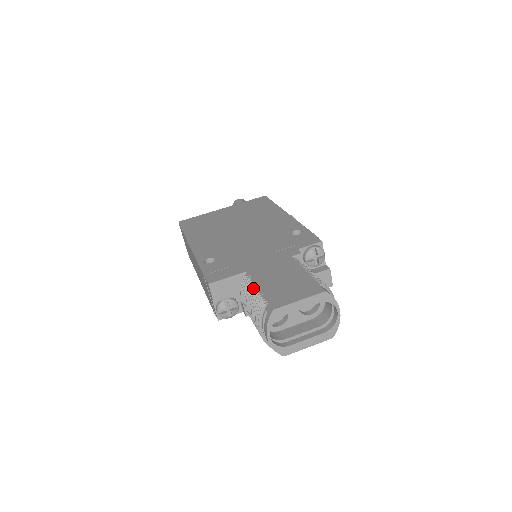
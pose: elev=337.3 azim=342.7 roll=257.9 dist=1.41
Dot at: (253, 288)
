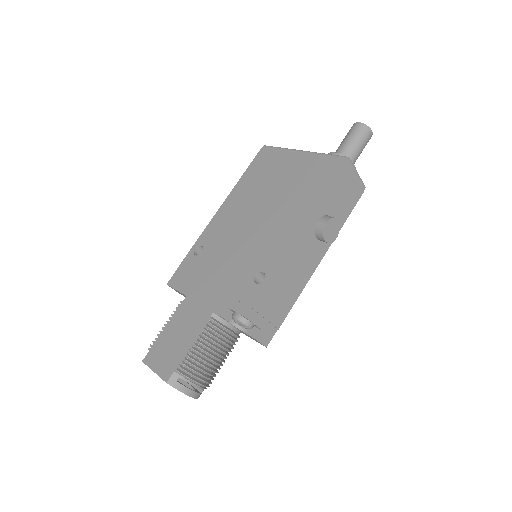
Dot at: (167, 322)
